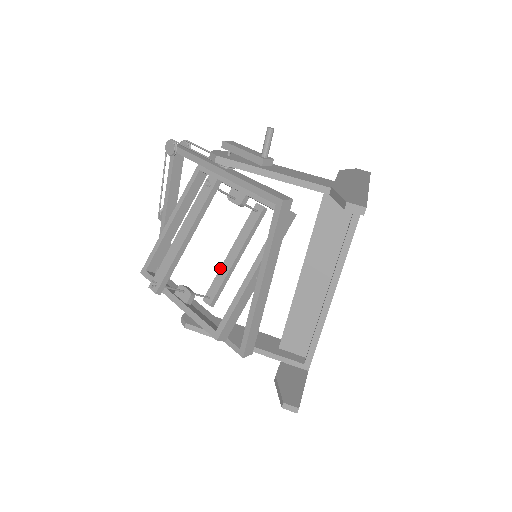
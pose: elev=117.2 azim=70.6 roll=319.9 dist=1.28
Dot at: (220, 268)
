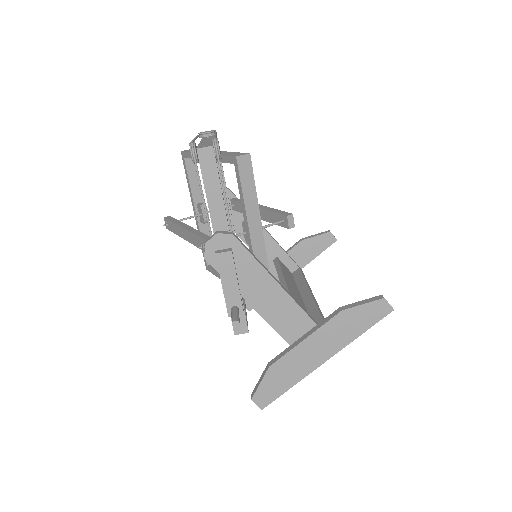
Dot at: occluded
